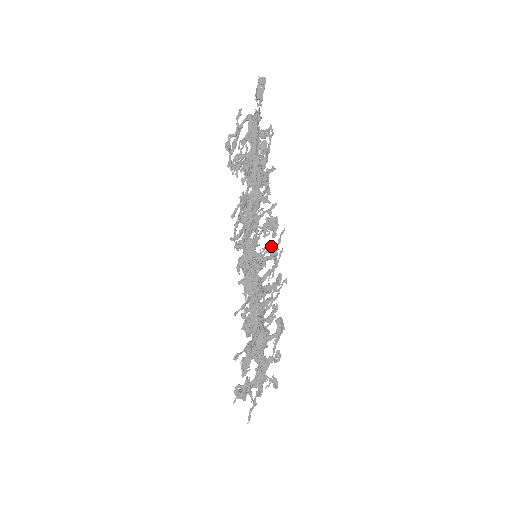
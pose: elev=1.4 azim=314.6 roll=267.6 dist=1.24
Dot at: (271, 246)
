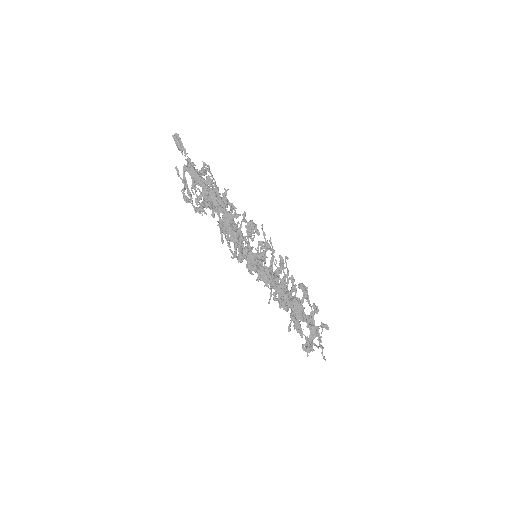
Dot at: (261, 242)
